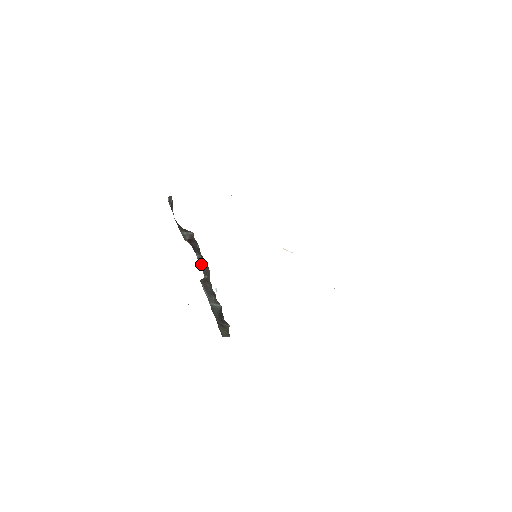
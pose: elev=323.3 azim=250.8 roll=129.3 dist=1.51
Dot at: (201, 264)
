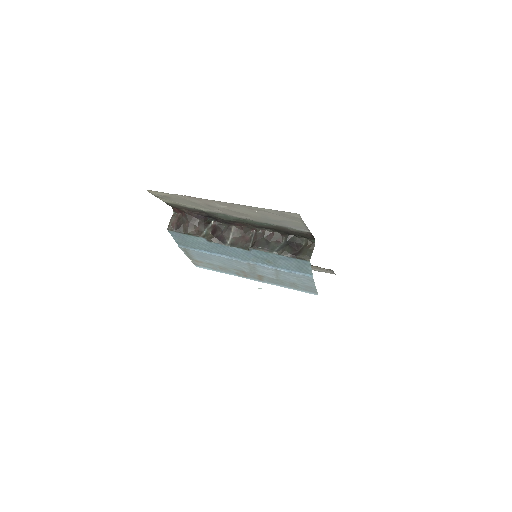
Dot at: (237, 244)
